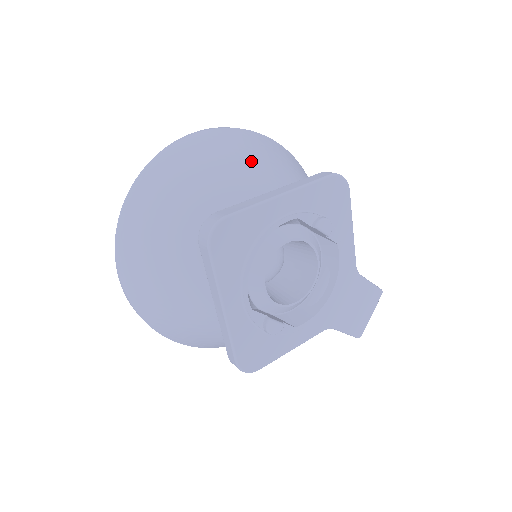
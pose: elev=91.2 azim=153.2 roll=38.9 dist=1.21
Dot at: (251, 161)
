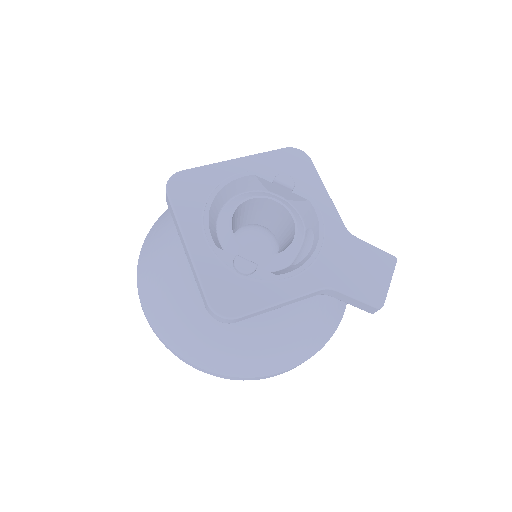
Dot at: occluded
